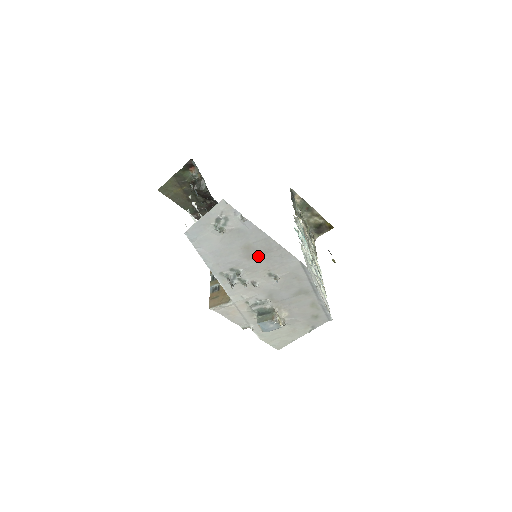
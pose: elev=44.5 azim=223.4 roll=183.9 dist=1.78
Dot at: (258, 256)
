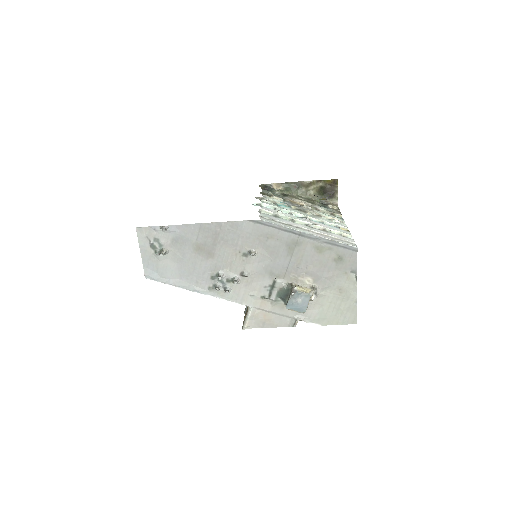
Dot at: (215, 248)
